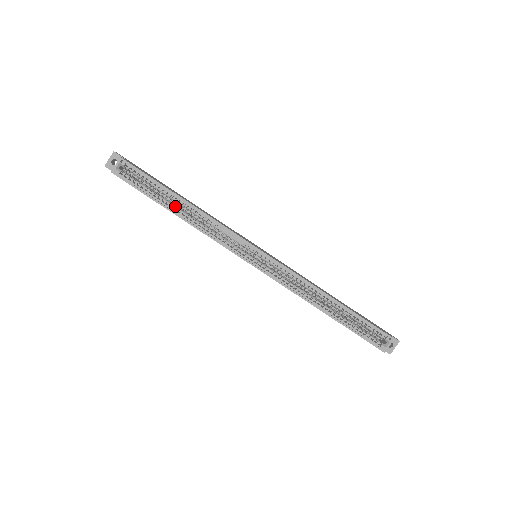
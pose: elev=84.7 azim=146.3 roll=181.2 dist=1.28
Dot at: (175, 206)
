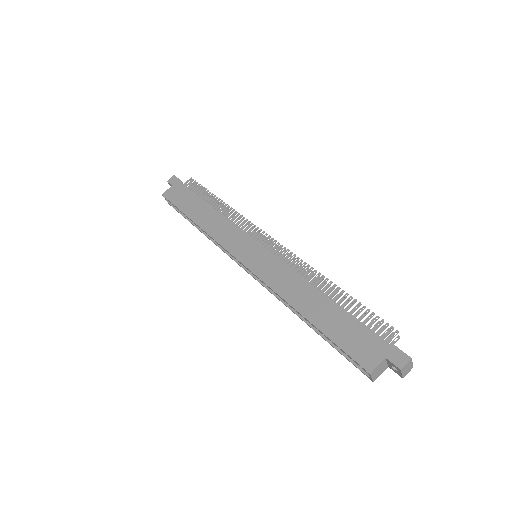
Dot at: occluded
